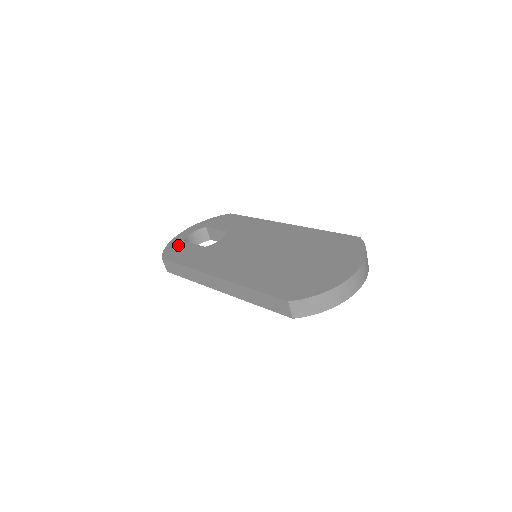
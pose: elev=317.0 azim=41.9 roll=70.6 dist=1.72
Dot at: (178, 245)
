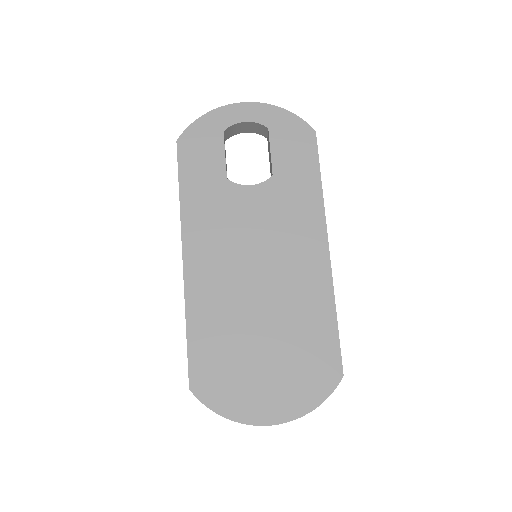
Dot at: (211, 133)
